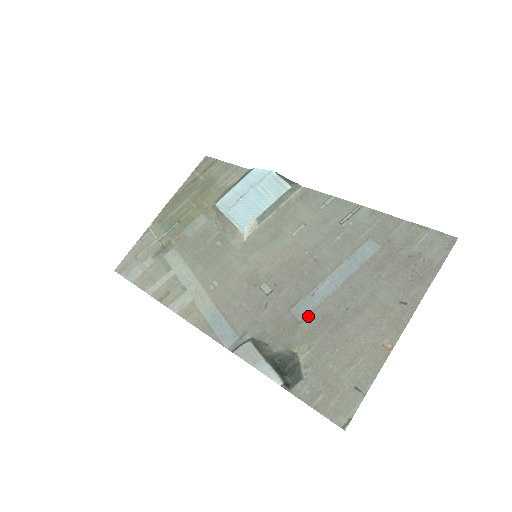
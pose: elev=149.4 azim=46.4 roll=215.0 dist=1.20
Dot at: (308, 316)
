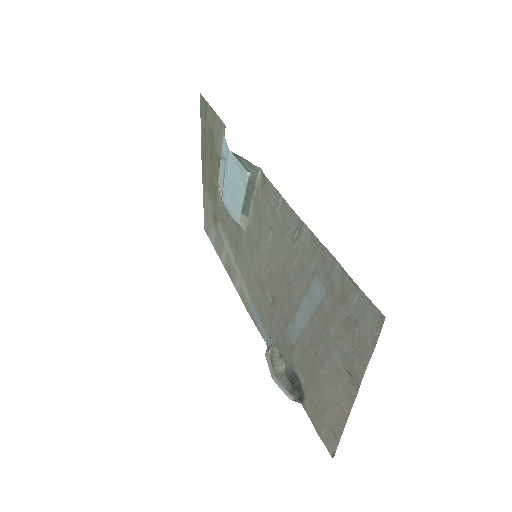
Dot at: (296, 344)
